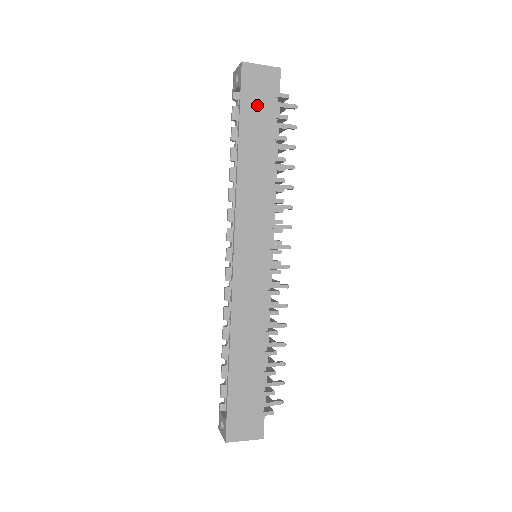
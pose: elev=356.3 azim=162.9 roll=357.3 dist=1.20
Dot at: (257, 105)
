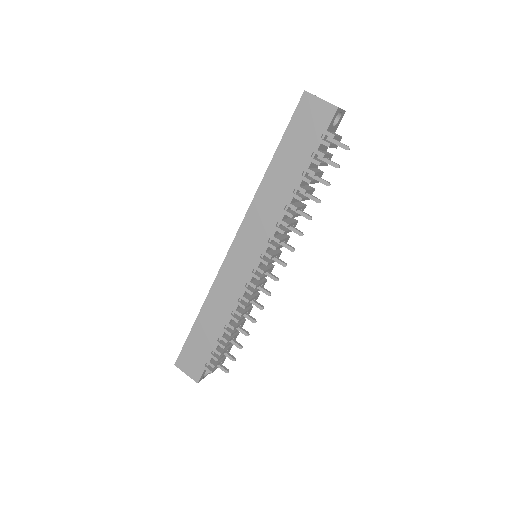
Dot at: (301, 134)
